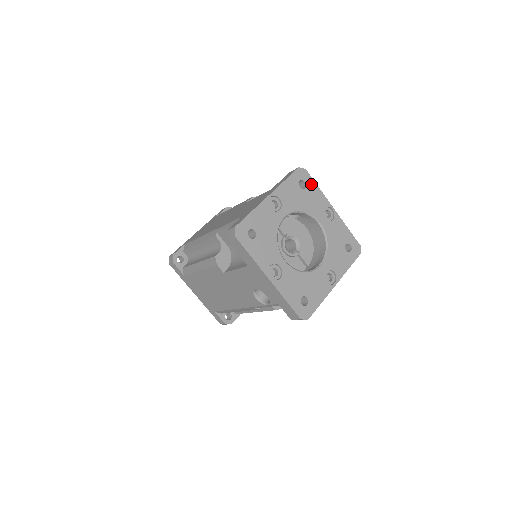
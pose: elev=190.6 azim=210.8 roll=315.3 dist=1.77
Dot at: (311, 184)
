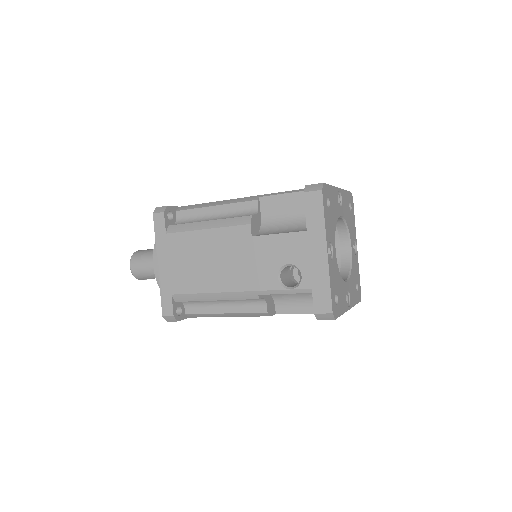
Dot at: (353, 213)
